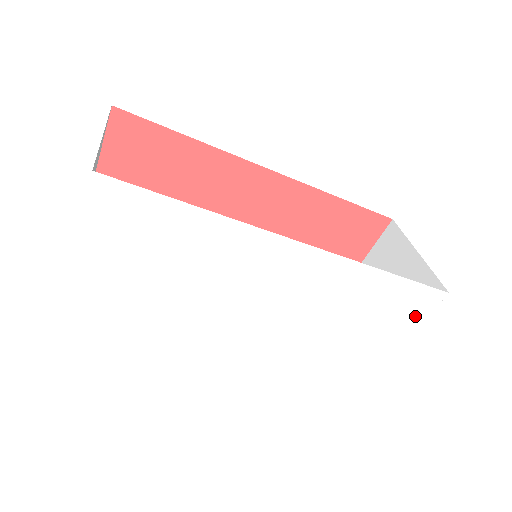
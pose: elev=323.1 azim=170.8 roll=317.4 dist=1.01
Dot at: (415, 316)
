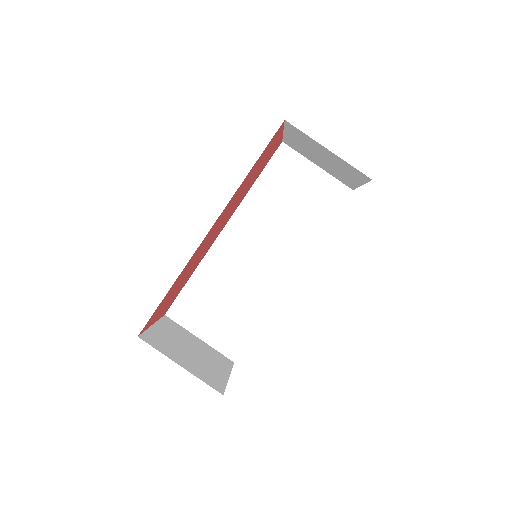
Dot at: occluded
